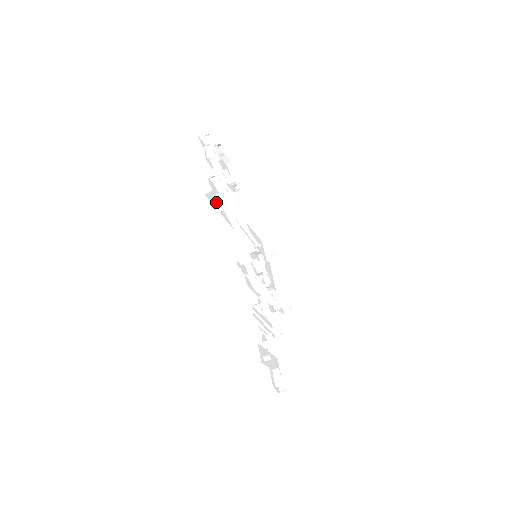
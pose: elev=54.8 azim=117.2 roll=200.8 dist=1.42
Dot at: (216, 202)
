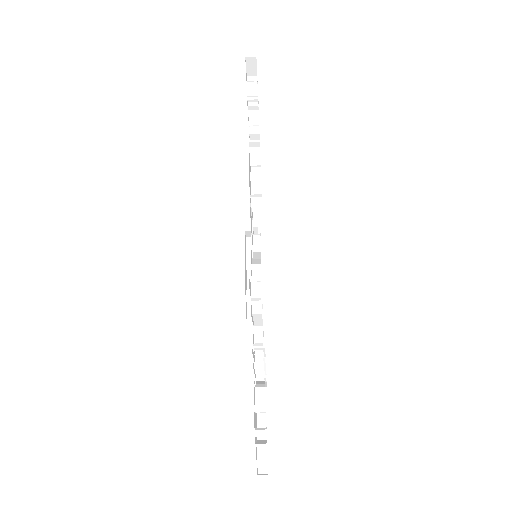
Dot at: (250, 185)
